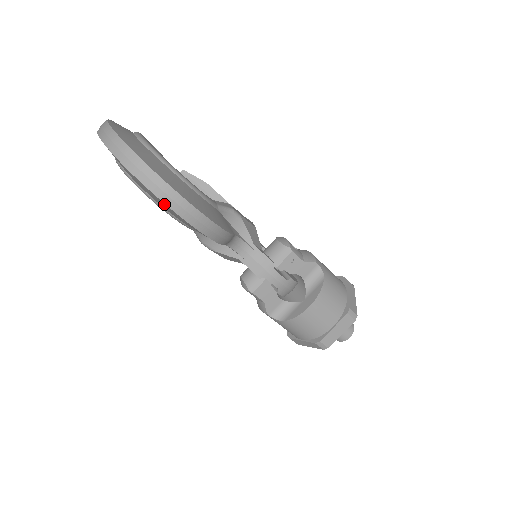
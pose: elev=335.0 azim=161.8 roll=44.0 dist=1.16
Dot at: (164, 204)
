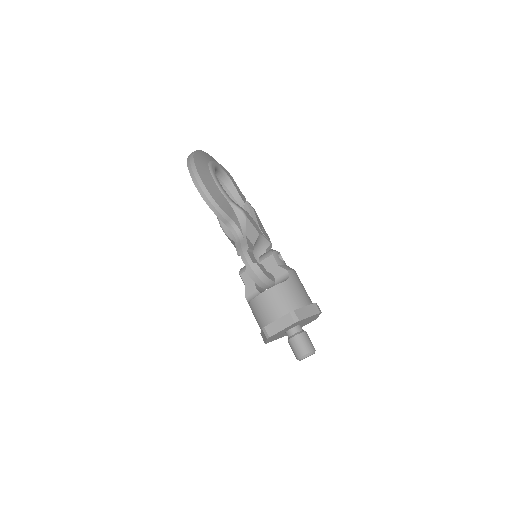
Dot at: (191, 177)
